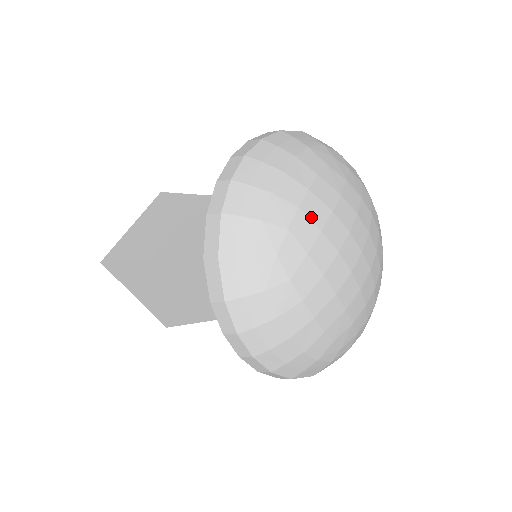
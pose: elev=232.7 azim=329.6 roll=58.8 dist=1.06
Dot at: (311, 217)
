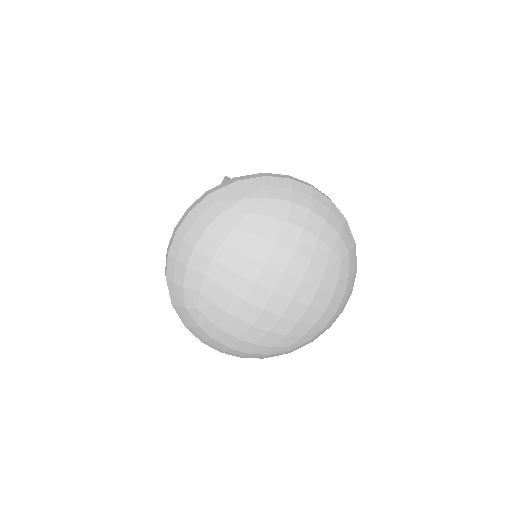
Dot at: (284, 233)
